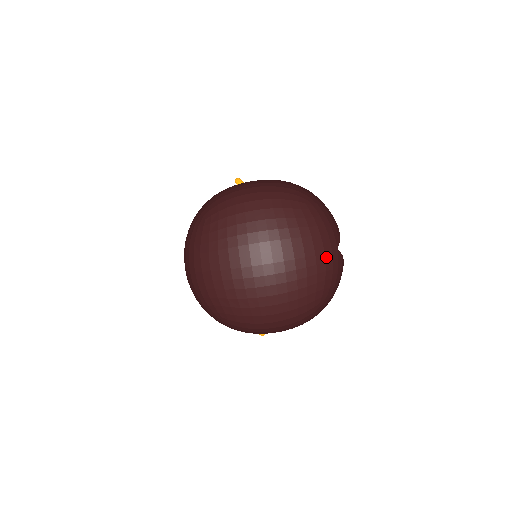
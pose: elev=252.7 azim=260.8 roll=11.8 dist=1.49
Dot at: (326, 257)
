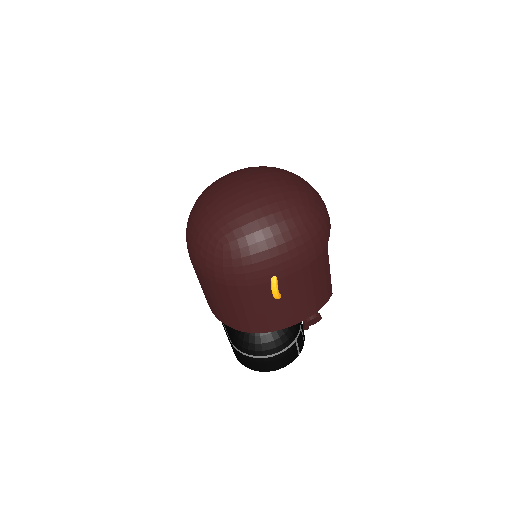
Dot at: (301, 181)
